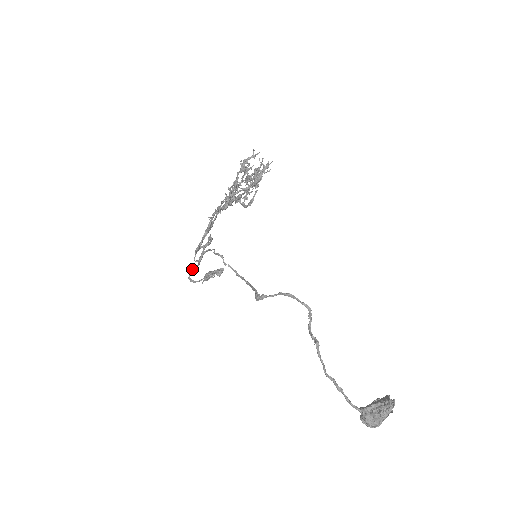
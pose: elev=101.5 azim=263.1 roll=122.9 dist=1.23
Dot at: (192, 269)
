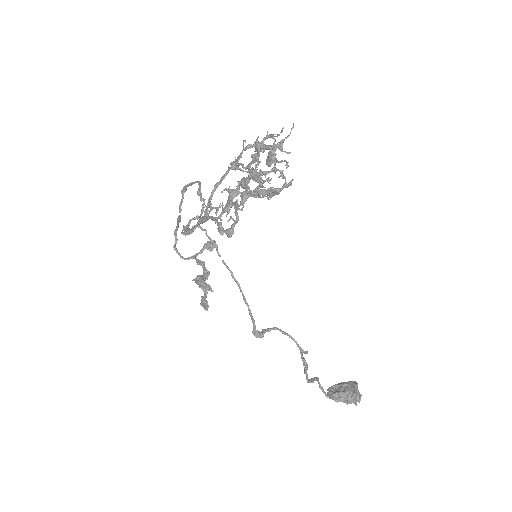
Dot at: (177, 226)
